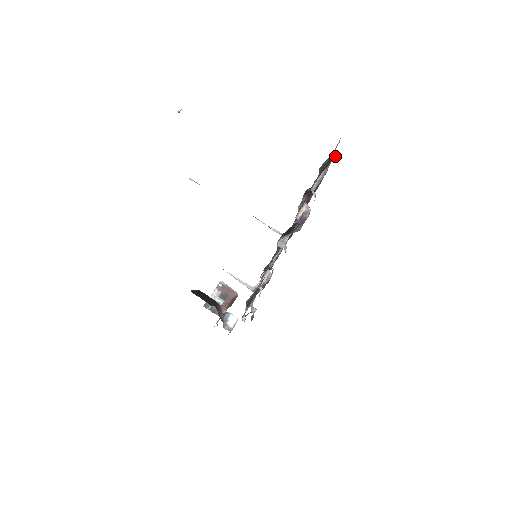
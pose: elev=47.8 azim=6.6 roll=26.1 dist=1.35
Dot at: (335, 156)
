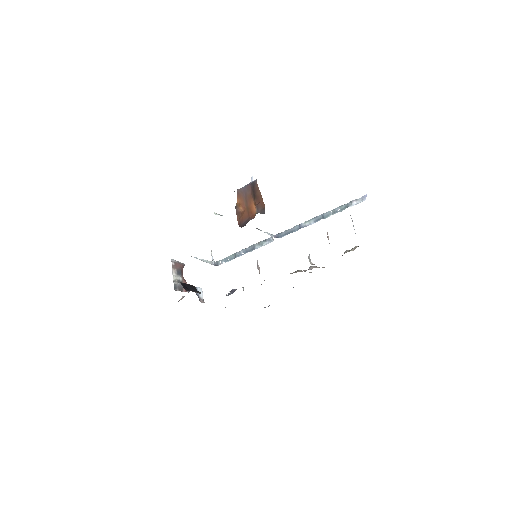
Dot at: occluded
